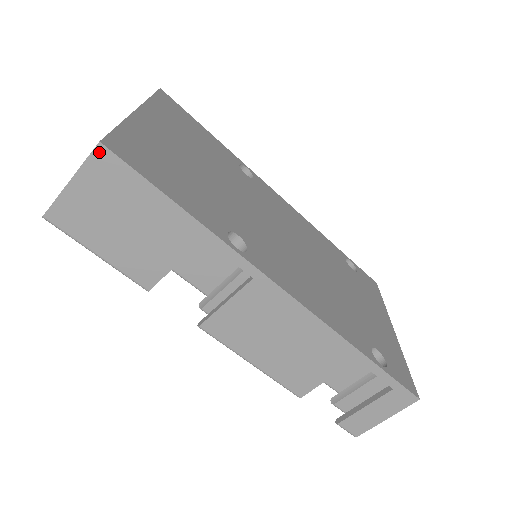
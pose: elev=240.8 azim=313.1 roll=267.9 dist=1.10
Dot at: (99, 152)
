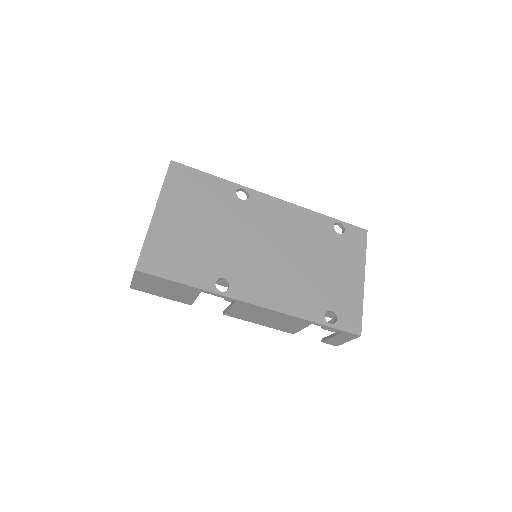
Dot at: (137, 272)
